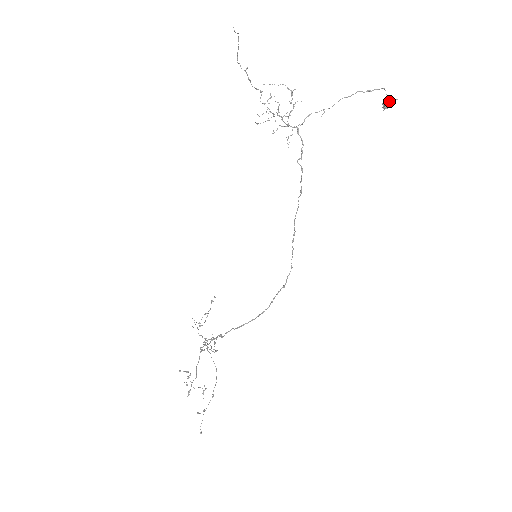
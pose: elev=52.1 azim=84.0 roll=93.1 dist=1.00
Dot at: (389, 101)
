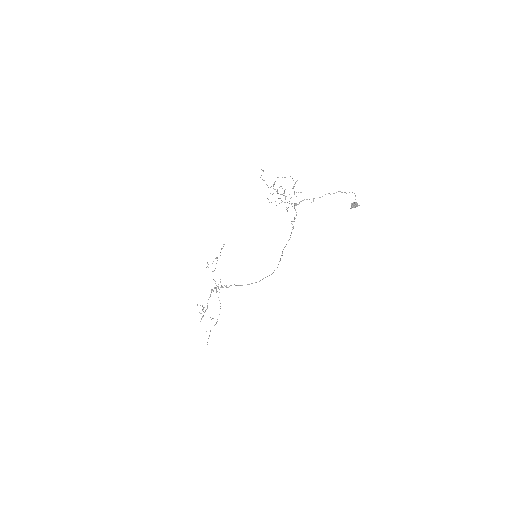
Dot at: (355, 205)
